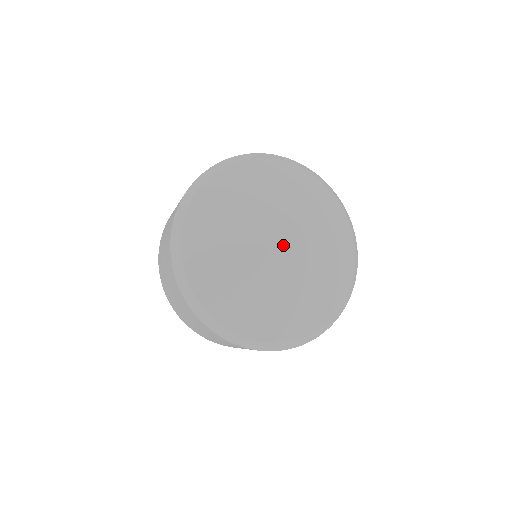
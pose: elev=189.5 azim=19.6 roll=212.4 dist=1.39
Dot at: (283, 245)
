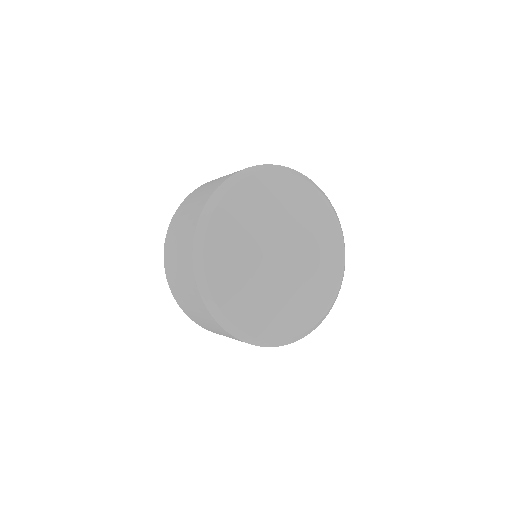
Dot at: (295, 258)
